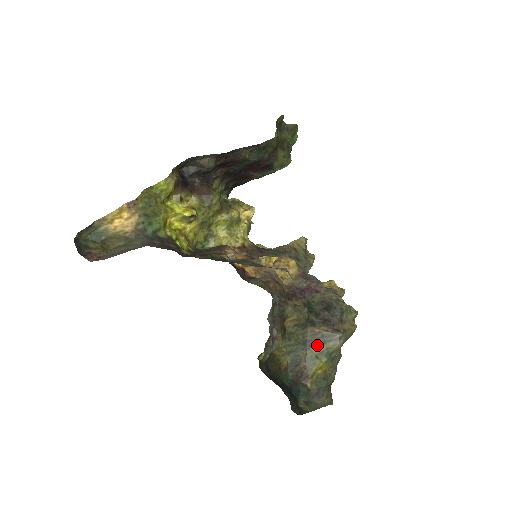
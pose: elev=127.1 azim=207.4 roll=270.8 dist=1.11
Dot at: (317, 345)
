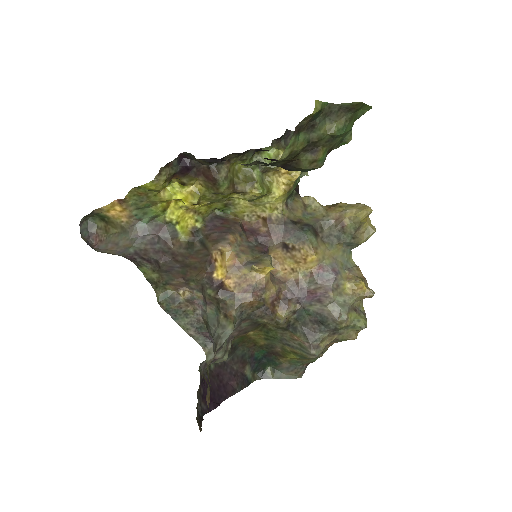
Dot at: (292, 347)
